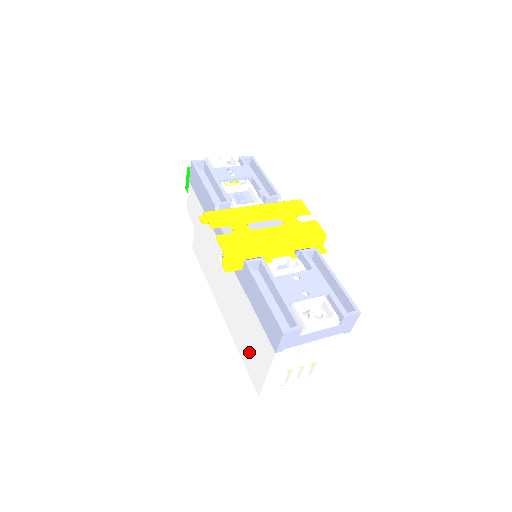
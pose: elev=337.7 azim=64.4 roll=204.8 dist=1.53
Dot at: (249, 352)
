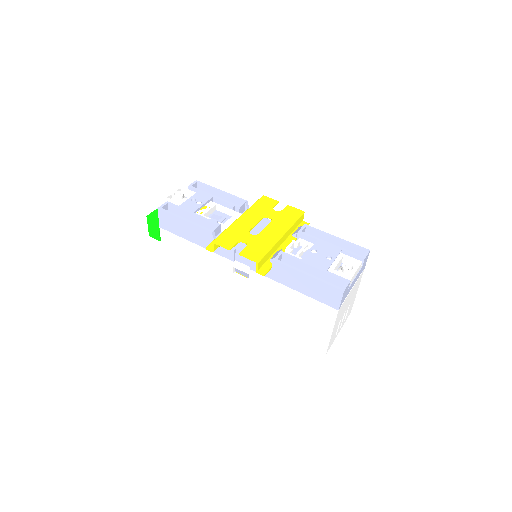
Dot at: (302, 327)
